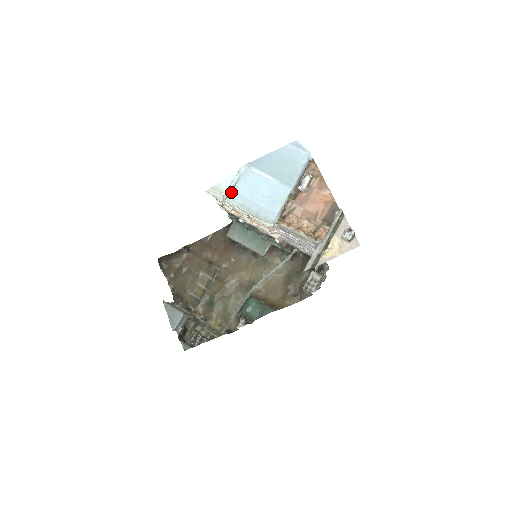
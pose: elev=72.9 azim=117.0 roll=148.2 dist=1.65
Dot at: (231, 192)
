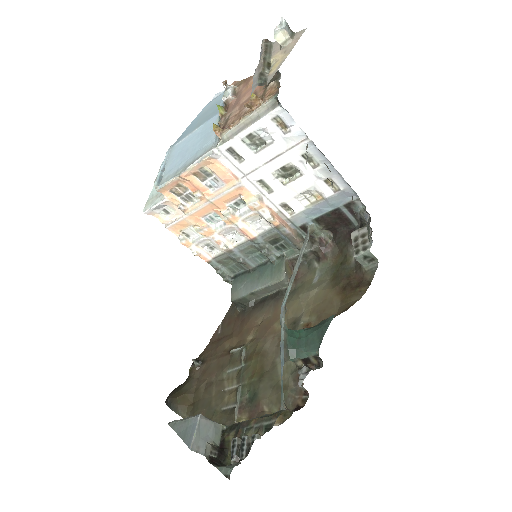
Dot at: (161, 177)
